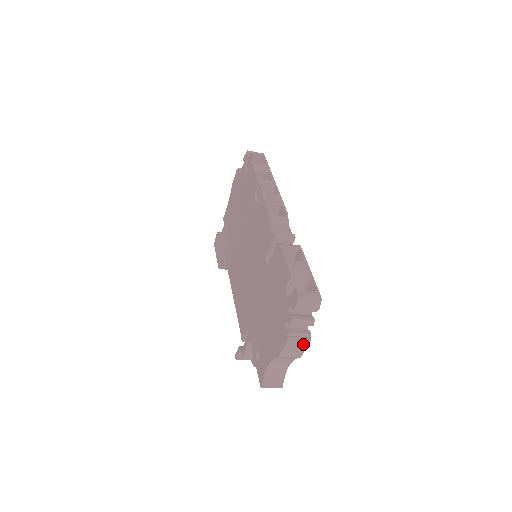
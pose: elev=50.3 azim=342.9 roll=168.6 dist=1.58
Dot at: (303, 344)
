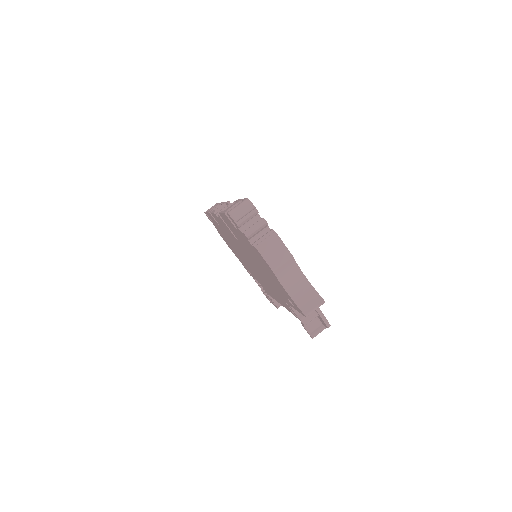
Dot at: (275, 242)
